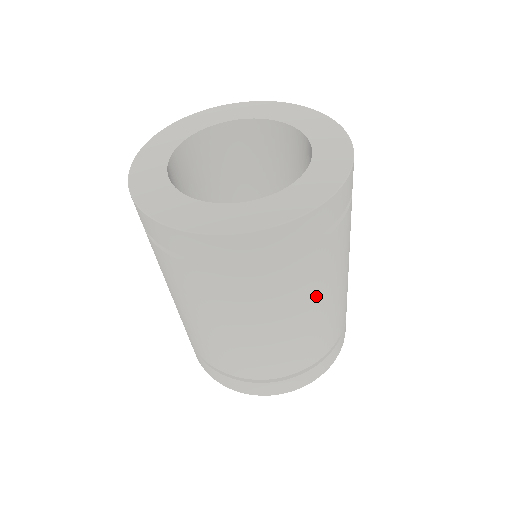
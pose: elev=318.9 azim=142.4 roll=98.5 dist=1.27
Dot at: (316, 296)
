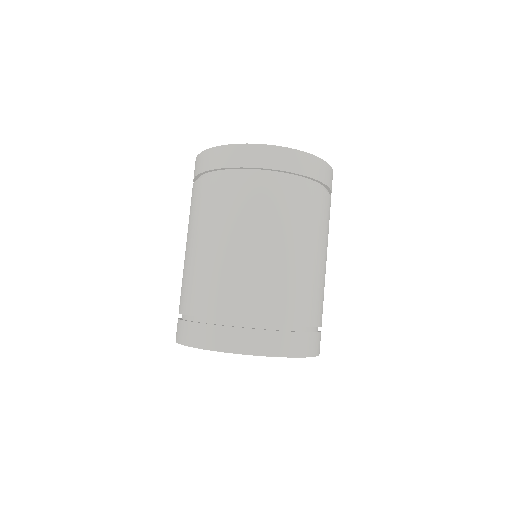
Dot at: (294, 232)
